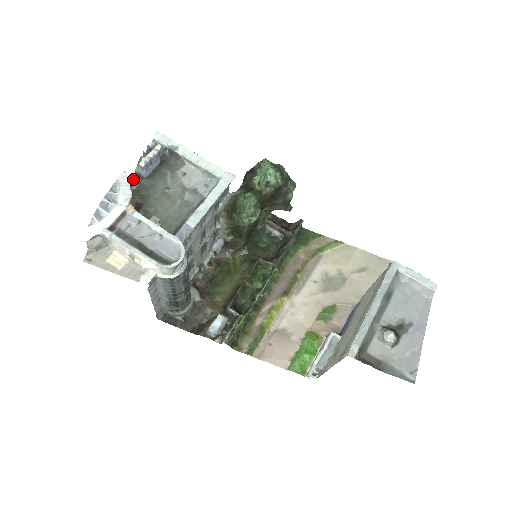
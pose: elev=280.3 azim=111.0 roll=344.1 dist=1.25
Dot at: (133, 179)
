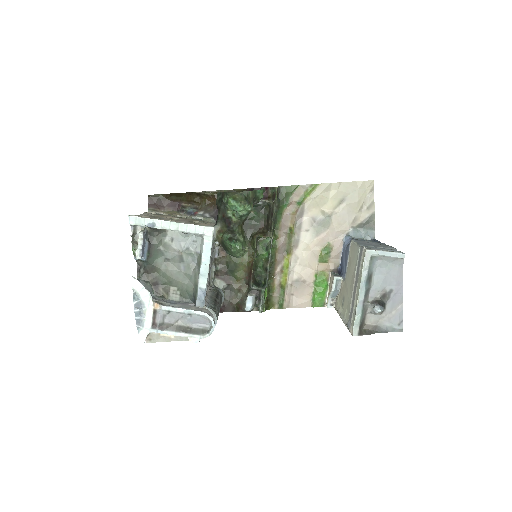
Dot at: (137, 263)
